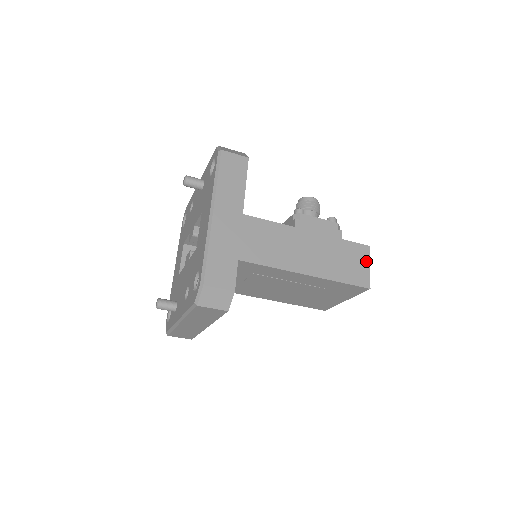
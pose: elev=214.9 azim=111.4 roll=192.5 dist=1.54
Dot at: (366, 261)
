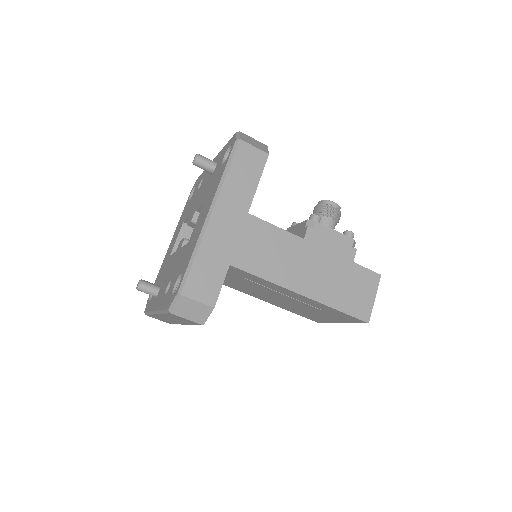
Dot at: (373, 291)
